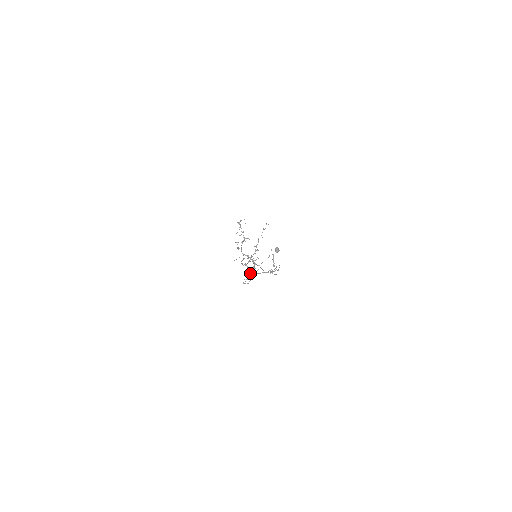
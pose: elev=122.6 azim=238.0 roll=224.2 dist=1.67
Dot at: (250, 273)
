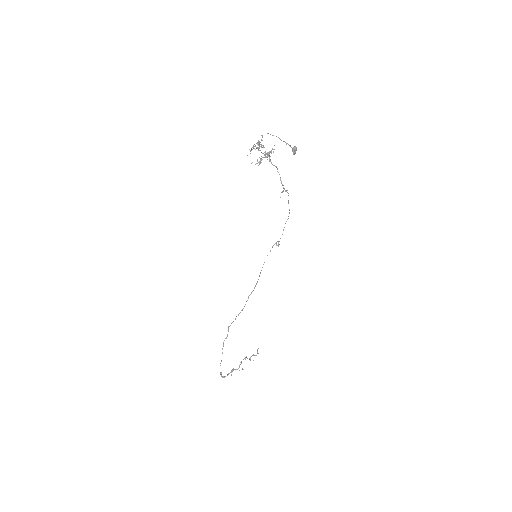
Dot at: occluded
